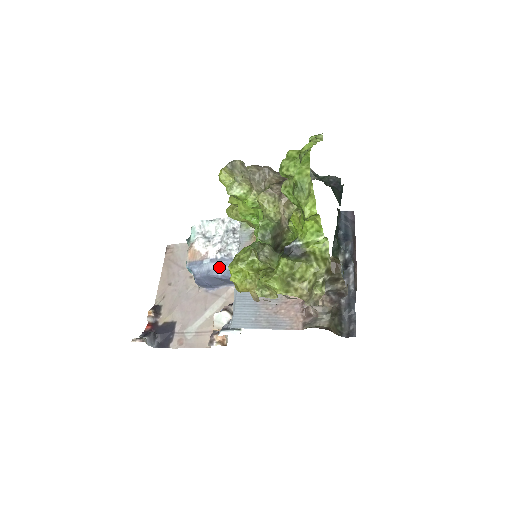
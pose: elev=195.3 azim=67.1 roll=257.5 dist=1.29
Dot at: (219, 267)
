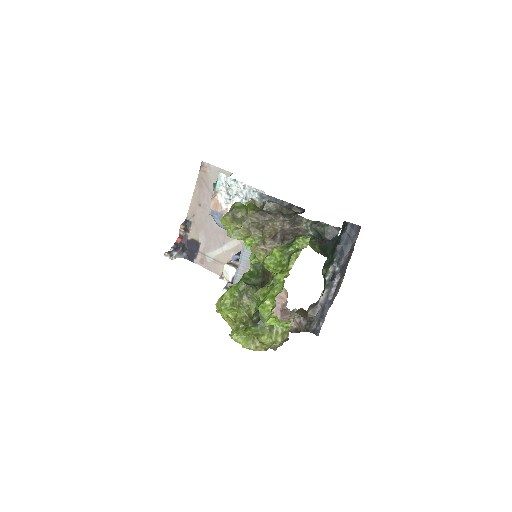
Dot at: occluded
